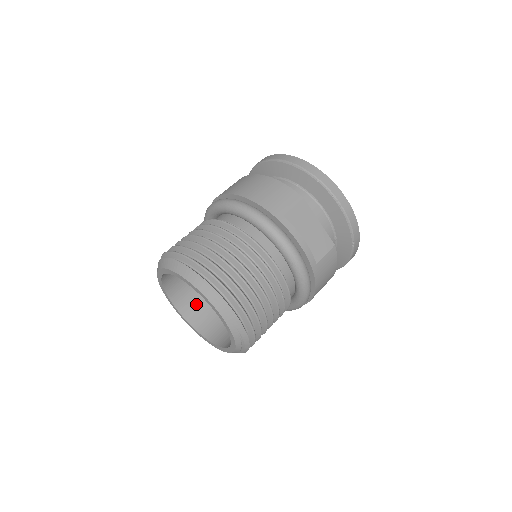
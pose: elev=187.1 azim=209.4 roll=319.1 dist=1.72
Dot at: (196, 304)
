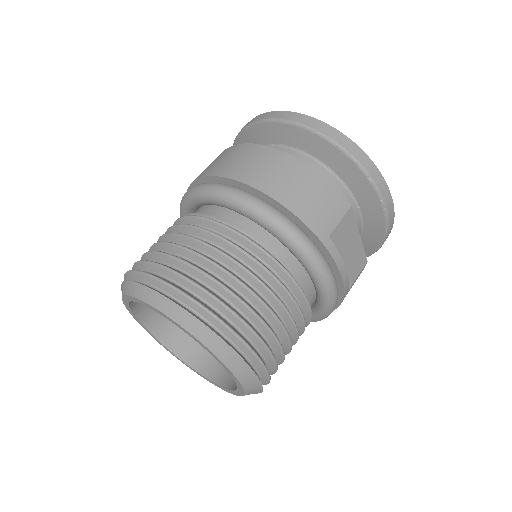
Dot at: occluded
